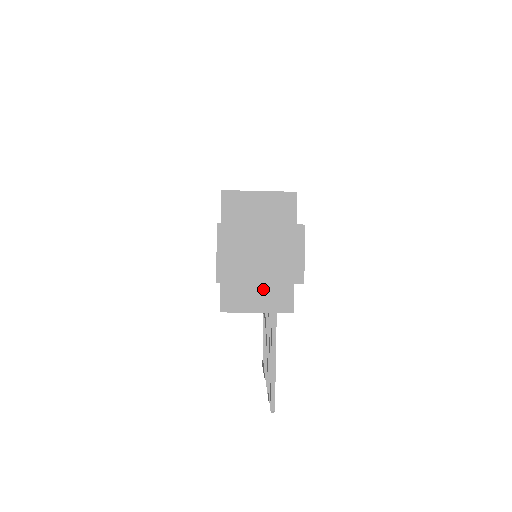
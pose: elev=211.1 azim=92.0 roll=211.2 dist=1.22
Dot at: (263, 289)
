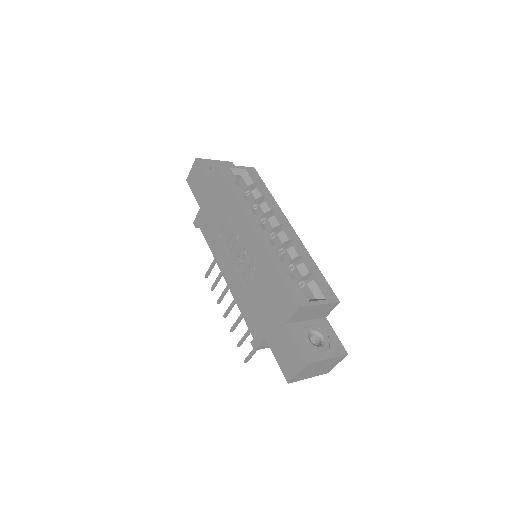
Dot at: occluded
